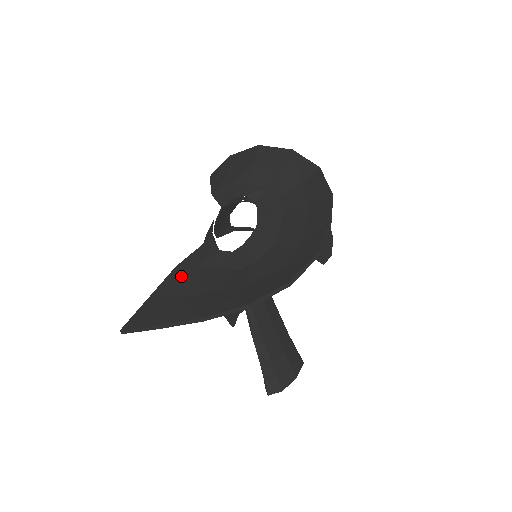
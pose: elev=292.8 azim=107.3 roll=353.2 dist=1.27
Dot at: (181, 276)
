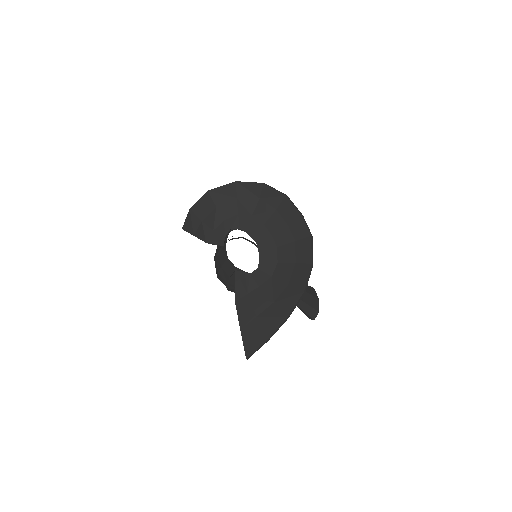
Dot at: (246, 305)
